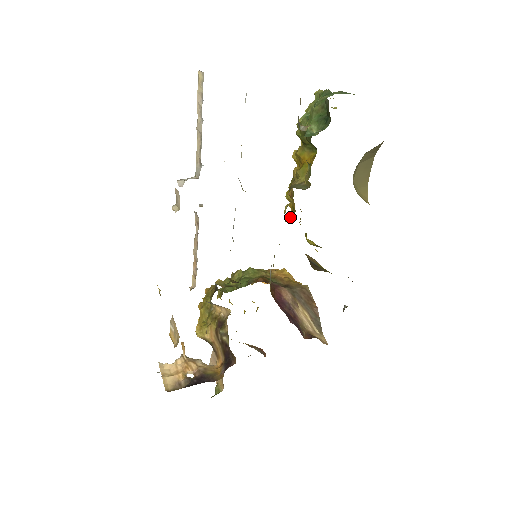
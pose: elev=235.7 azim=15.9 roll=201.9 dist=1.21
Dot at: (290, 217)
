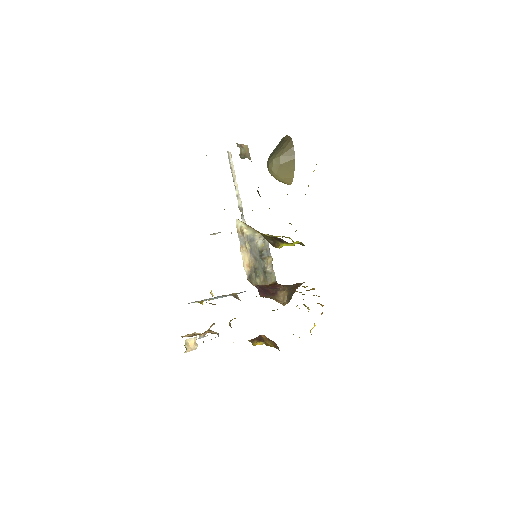
Dot at: occluded
